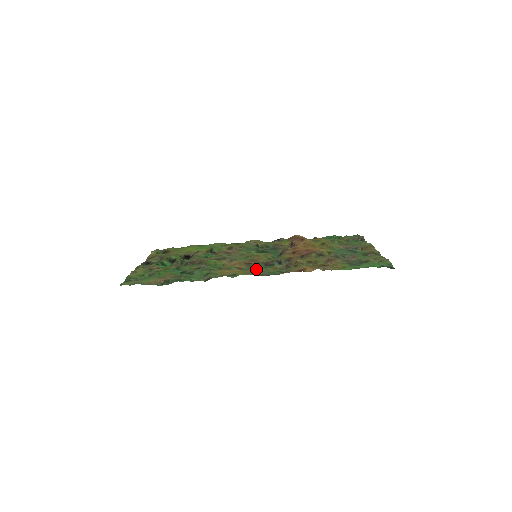
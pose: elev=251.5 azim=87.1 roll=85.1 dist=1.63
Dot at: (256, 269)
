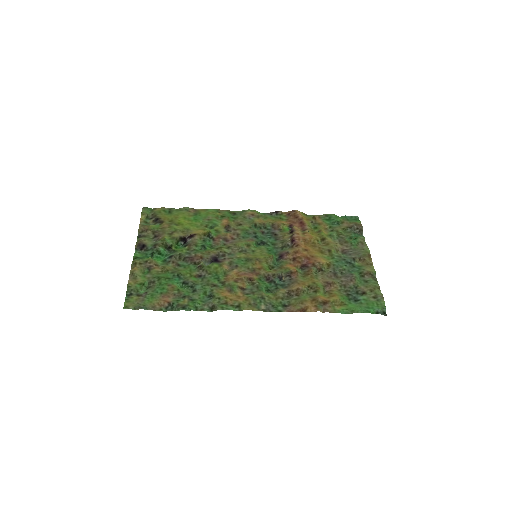
Dot at: (259, 296)
